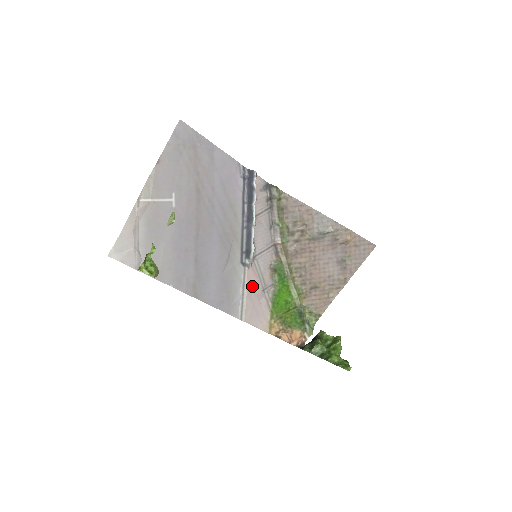
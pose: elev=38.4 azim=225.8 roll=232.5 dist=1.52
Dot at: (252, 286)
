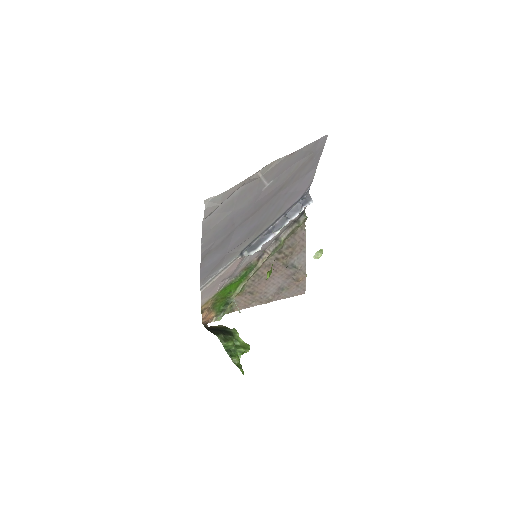
Dot at: (229, 271)
